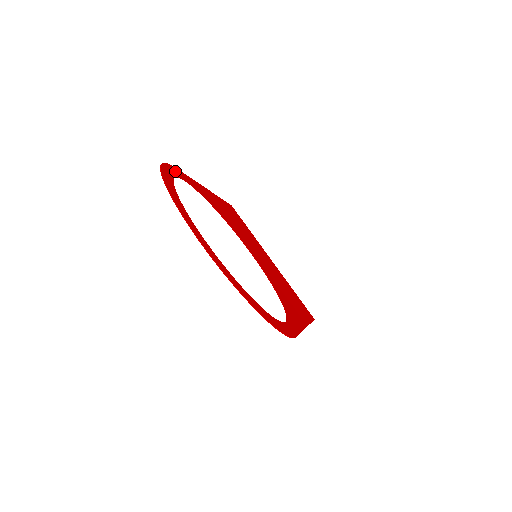
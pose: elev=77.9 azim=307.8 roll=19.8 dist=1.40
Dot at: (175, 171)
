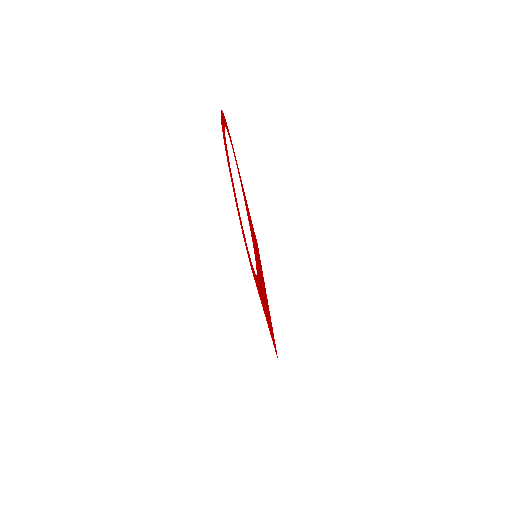
Dot at: (231, 142)
